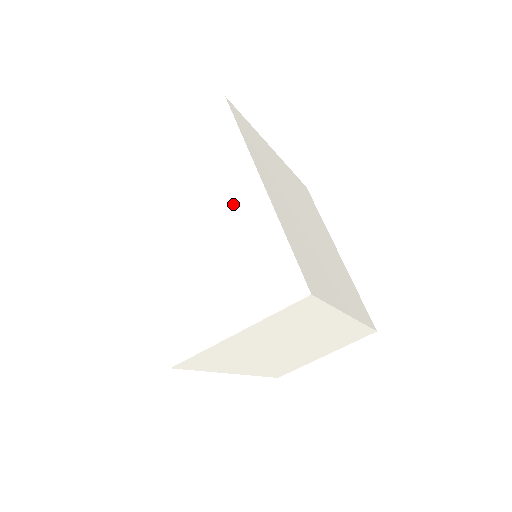
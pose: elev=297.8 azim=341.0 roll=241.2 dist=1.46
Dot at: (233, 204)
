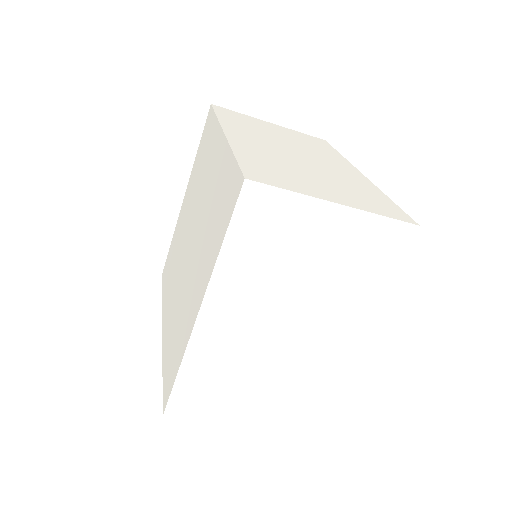
Dot at: (322, 337)
